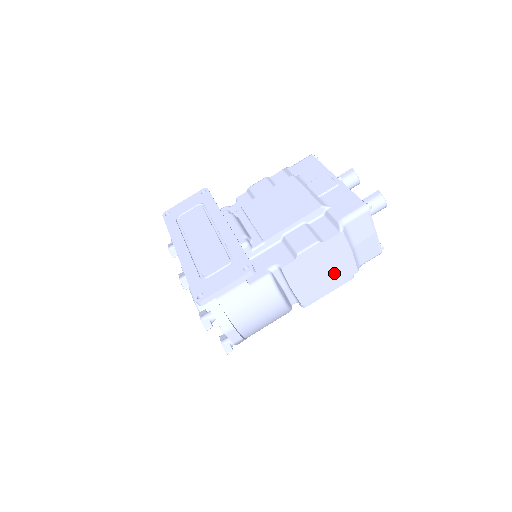
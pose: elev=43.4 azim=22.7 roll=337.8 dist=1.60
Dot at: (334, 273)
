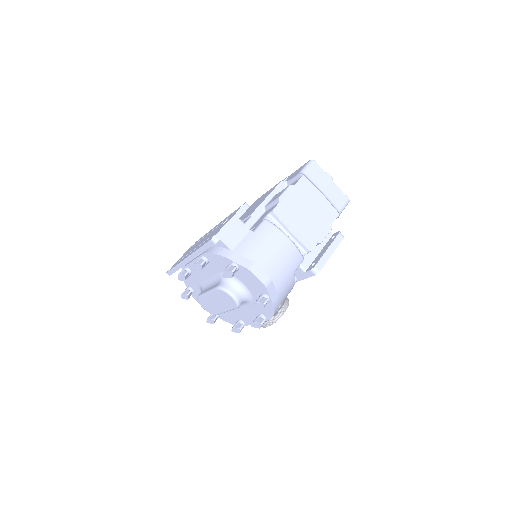
Dot at: (319, 216)
